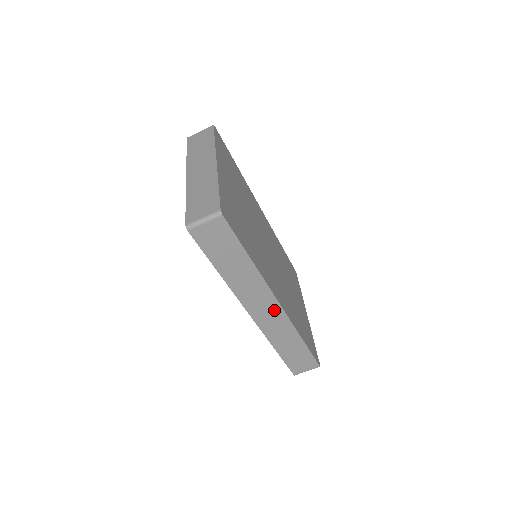
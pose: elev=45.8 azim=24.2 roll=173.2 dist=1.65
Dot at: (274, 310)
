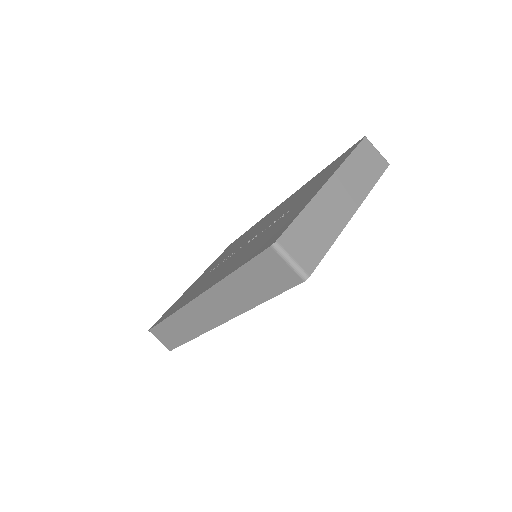
Dot at: (211, 319)
